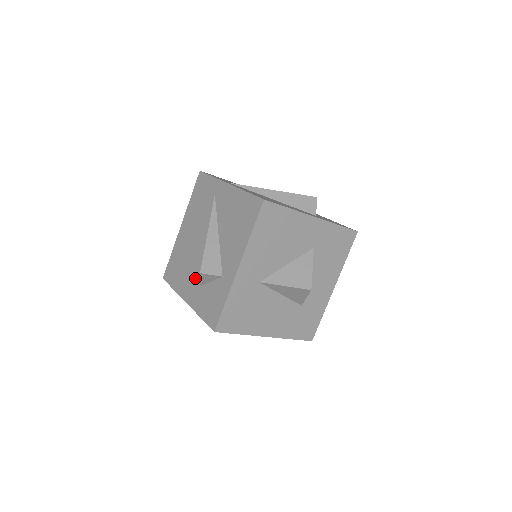
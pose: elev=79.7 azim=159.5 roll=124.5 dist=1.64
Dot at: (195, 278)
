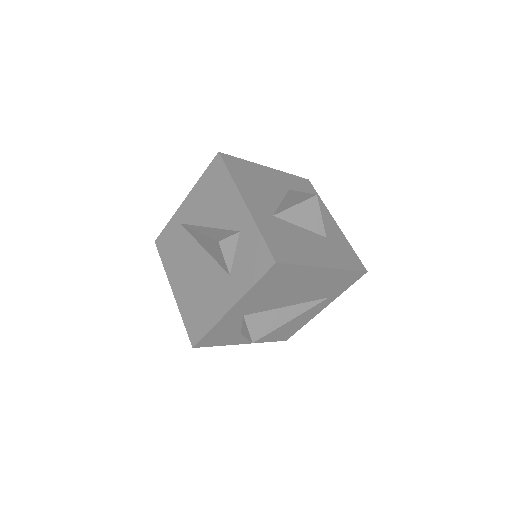
Dot at: (220, 281)
